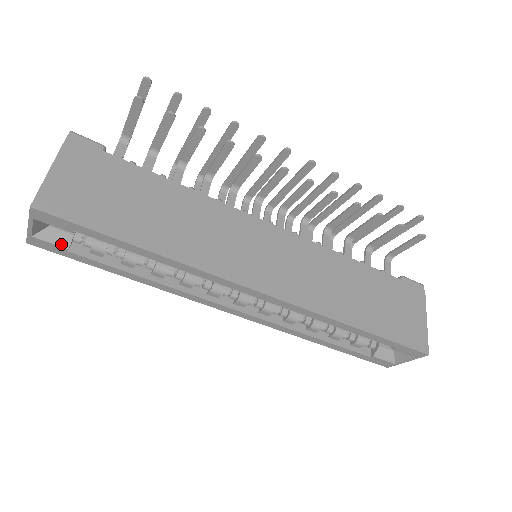
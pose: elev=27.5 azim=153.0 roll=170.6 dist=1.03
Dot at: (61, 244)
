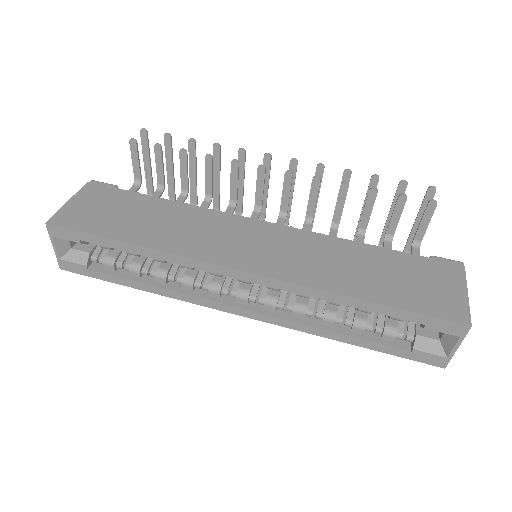
Dot at: (81, 262)
